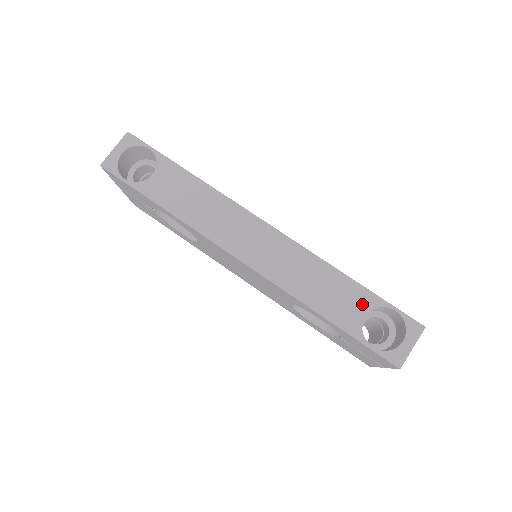
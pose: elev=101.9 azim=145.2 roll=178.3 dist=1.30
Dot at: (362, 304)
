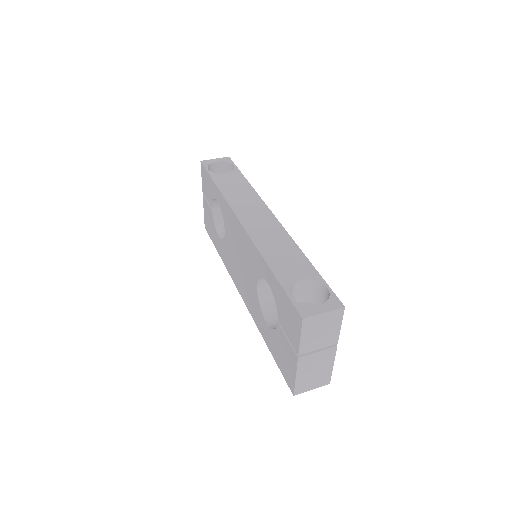
Dot at: (304, 273)
